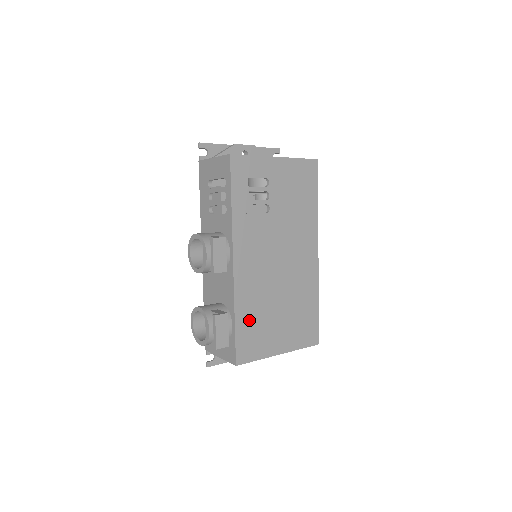
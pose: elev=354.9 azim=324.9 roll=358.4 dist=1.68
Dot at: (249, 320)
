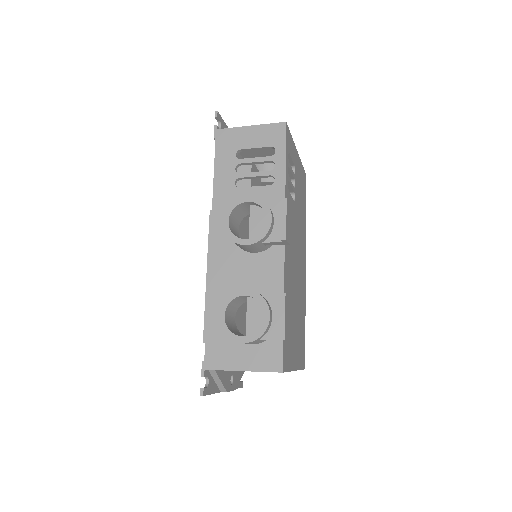
Dot at: occluded
